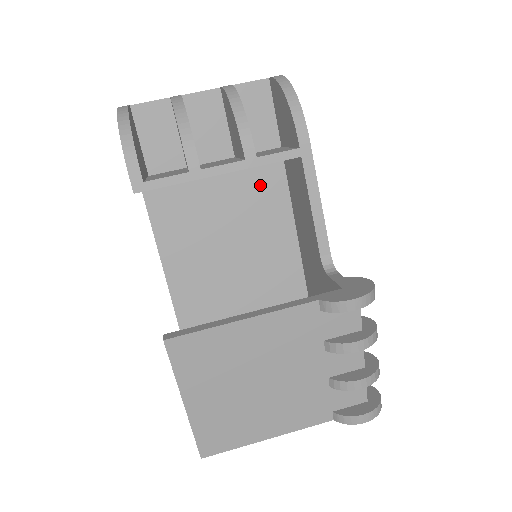
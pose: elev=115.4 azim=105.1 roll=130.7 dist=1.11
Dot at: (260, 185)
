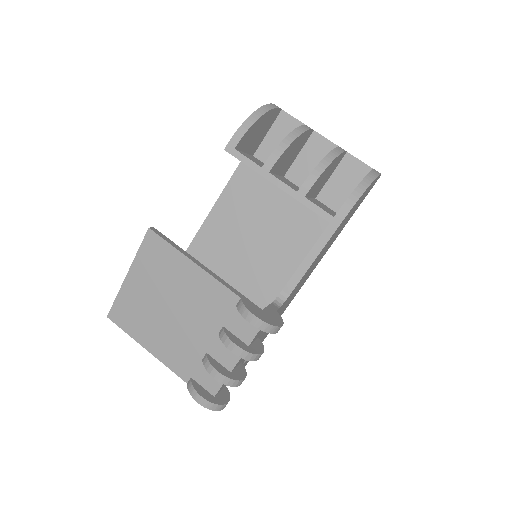
Dot at: (307, 224)
